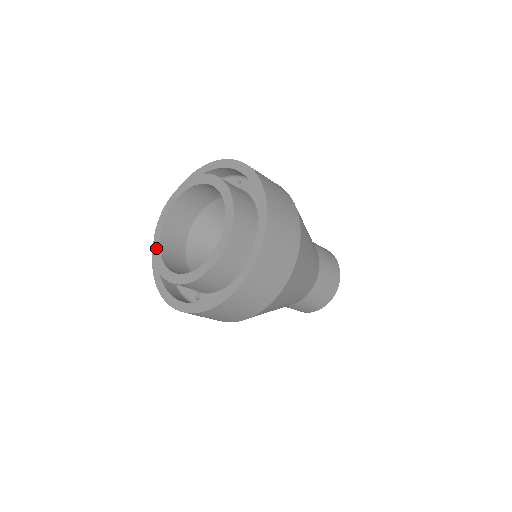
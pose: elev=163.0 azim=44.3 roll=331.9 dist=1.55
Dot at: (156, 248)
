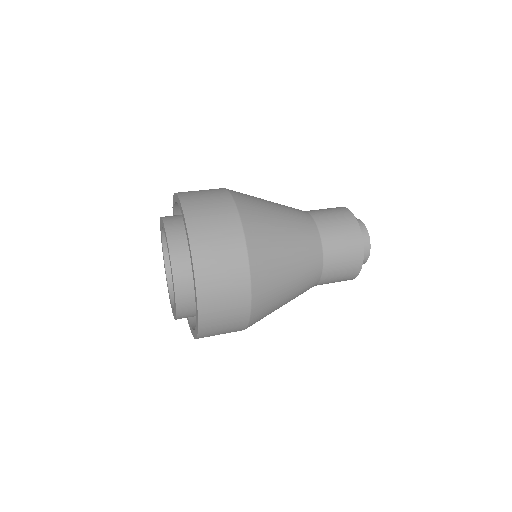
Dot at: (163, 256)
